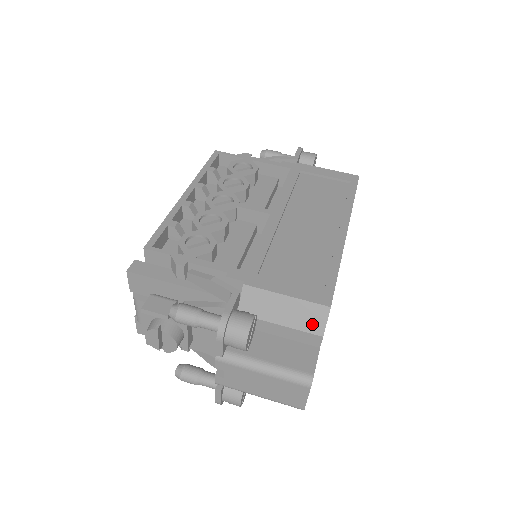
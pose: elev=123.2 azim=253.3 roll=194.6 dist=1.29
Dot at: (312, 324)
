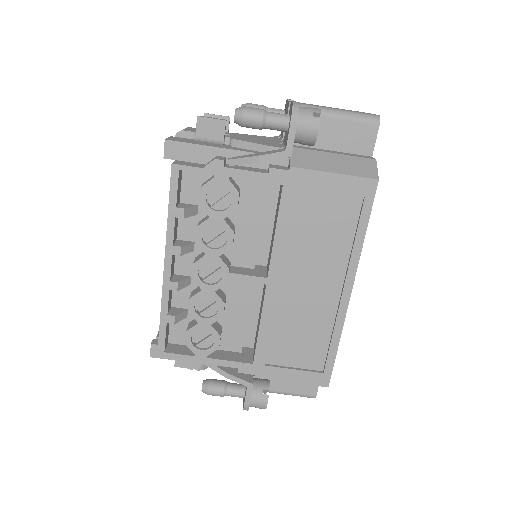
Dot at: occluded
